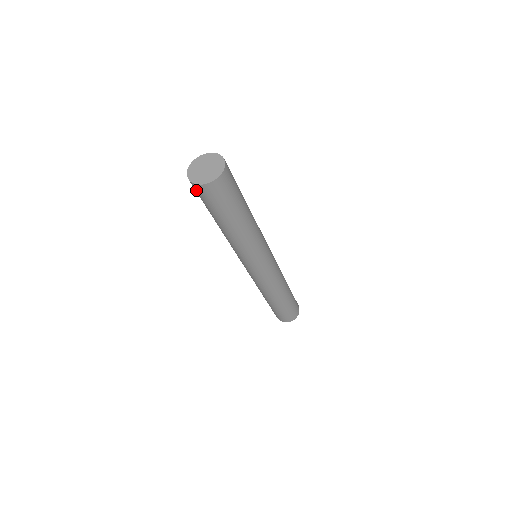
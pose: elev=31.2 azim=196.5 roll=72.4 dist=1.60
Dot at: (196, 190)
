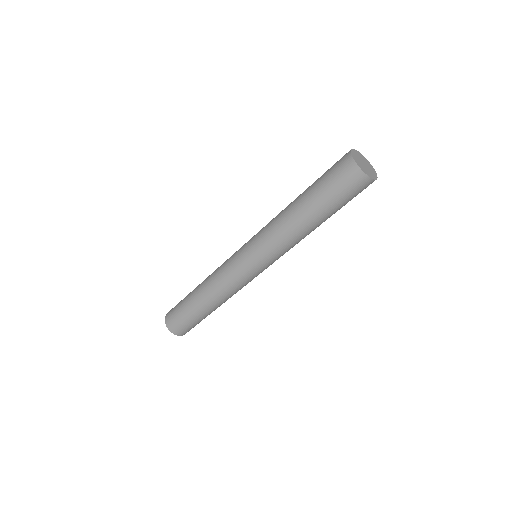
Dot at: (354, 180)
